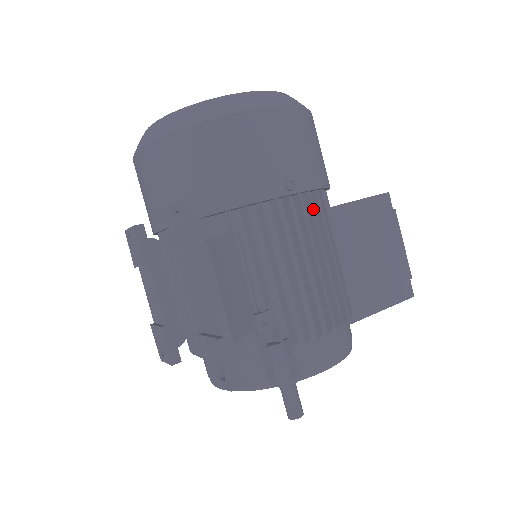
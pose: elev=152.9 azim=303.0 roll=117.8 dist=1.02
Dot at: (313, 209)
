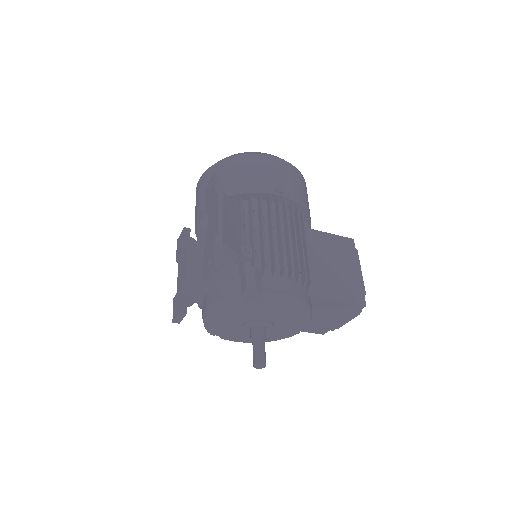
Dot at: (293, 212)
